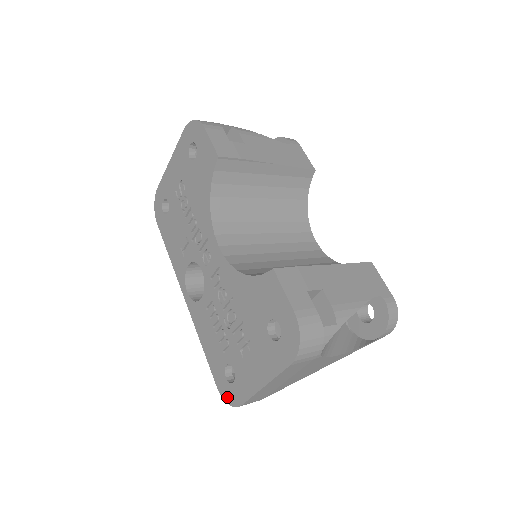
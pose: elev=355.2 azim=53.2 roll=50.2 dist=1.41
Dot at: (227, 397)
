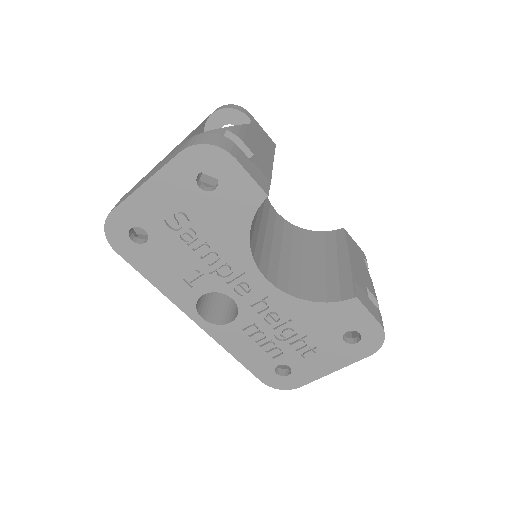
Dot at: (278, 386)
